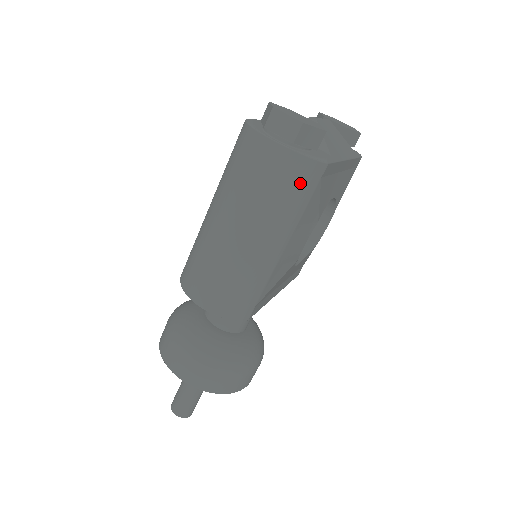
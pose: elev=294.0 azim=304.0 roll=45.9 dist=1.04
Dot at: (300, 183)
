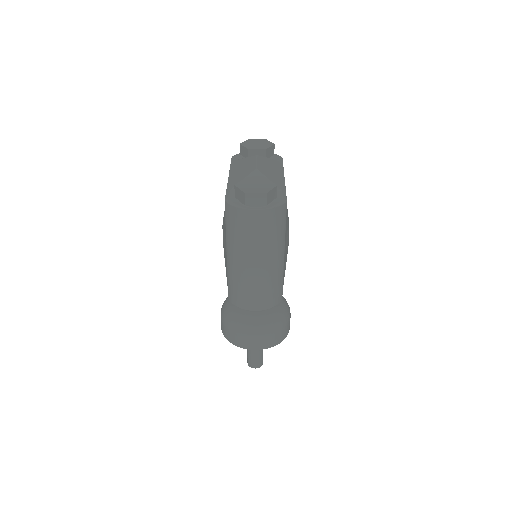
Dot at: (279, 221)
